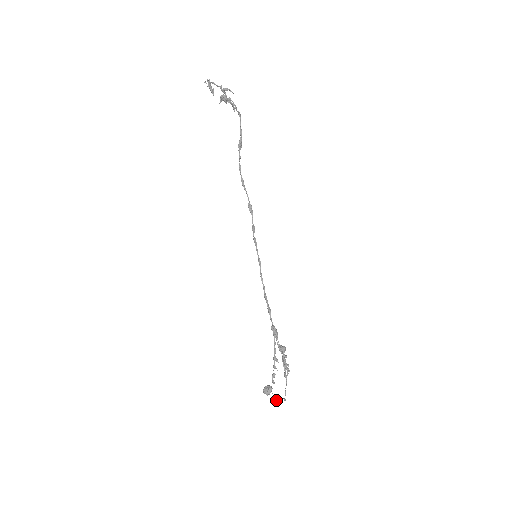
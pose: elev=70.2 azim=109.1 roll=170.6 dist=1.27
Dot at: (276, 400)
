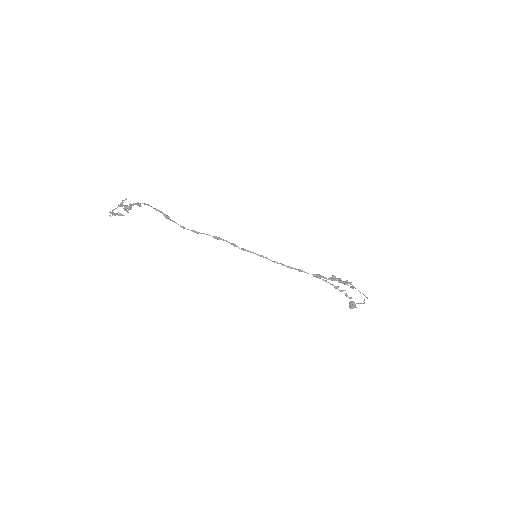
Dot at: occluded
